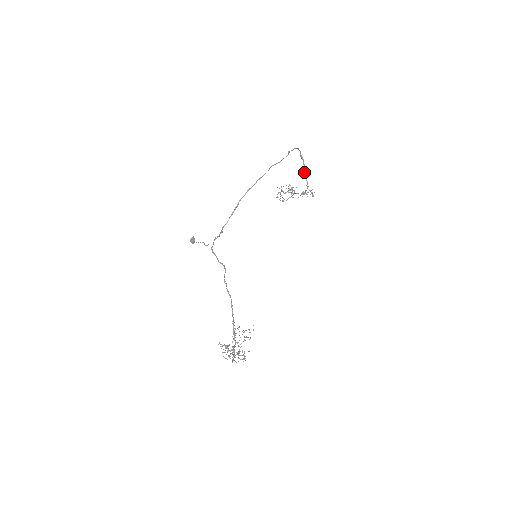
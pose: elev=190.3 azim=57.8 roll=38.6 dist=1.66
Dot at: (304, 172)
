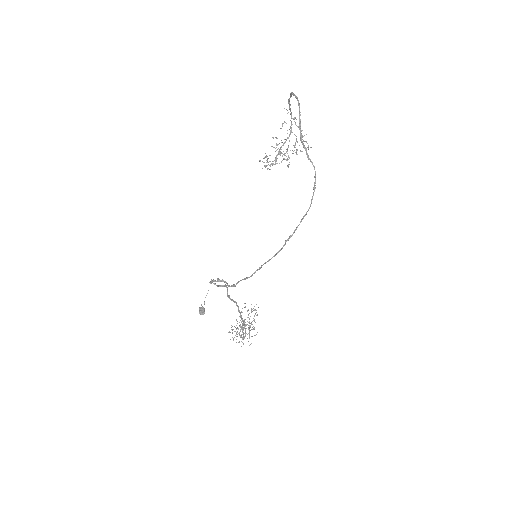
Dot at: (288, 101)
